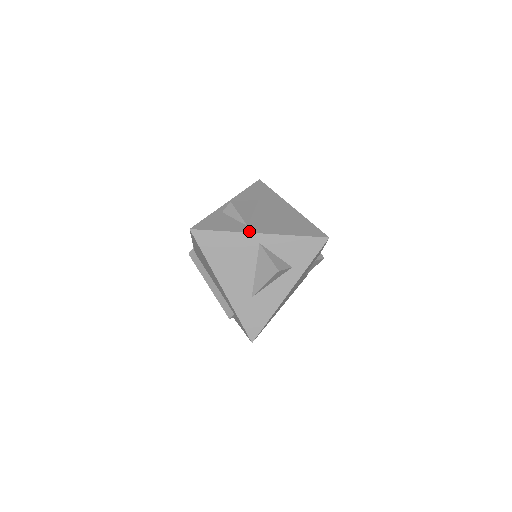
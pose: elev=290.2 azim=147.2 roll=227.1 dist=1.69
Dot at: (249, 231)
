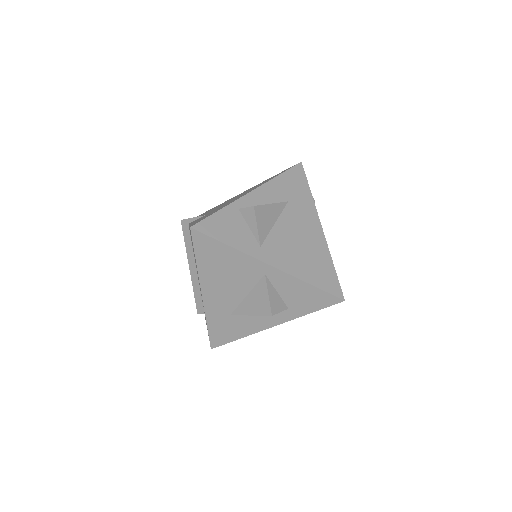
Dot at: (259, 257)
